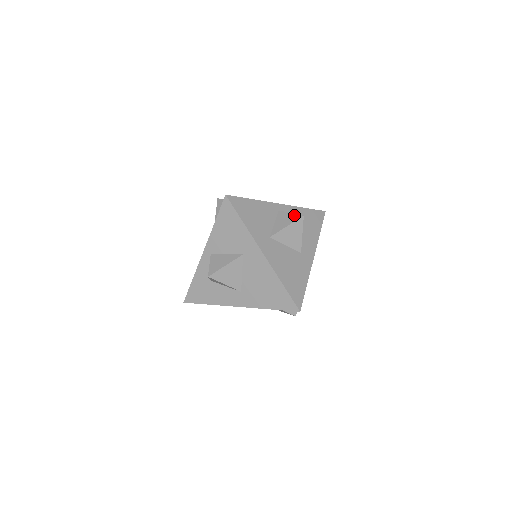
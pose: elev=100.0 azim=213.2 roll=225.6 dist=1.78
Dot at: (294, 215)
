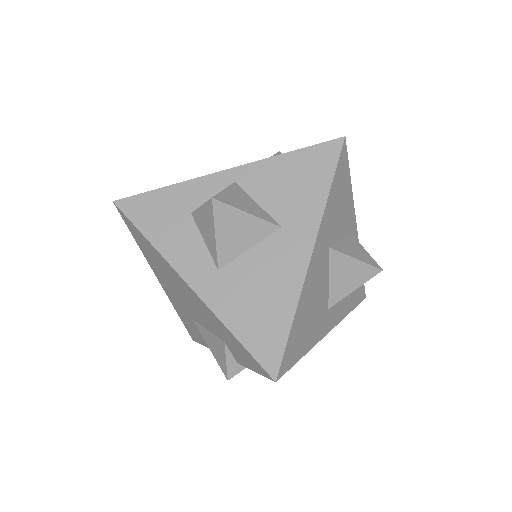
Dot at: (371, 257)
